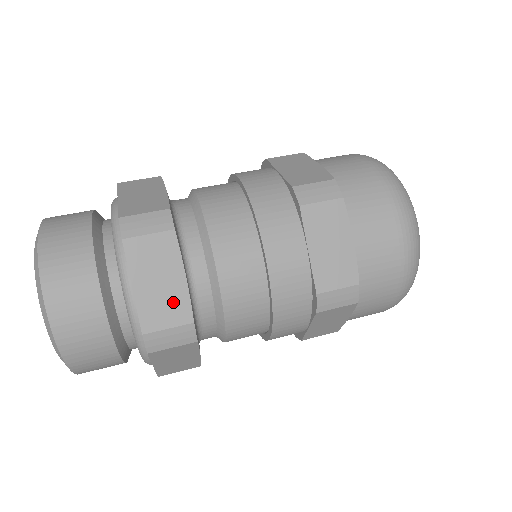
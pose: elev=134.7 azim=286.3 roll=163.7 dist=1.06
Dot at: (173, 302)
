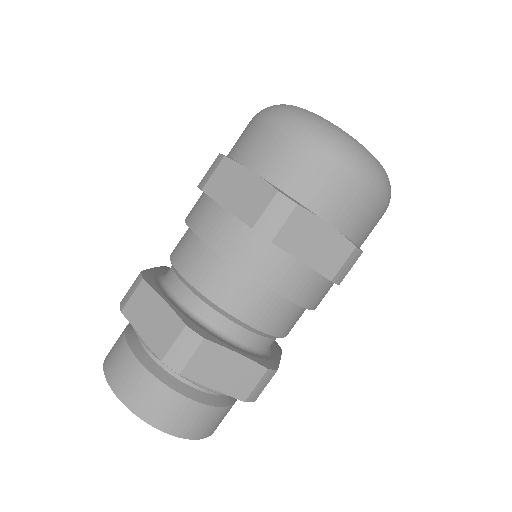
Dot at: (245, 372)
